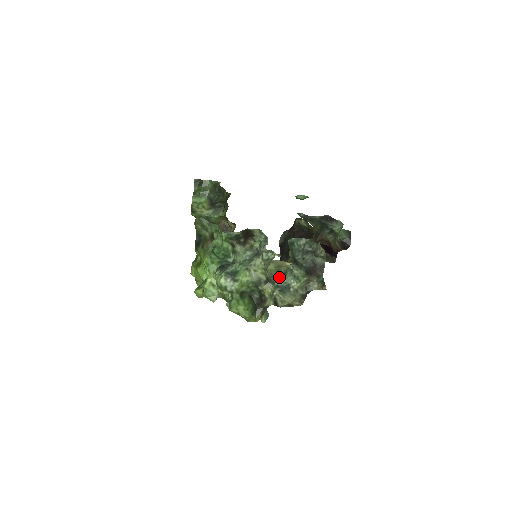
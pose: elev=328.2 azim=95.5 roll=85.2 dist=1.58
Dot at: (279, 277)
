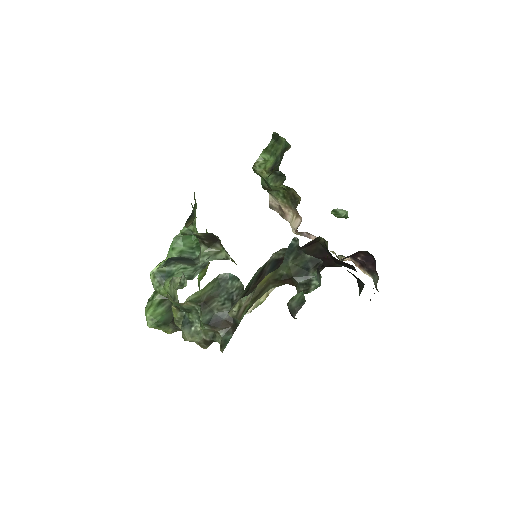
Dot at: (183, 309)
